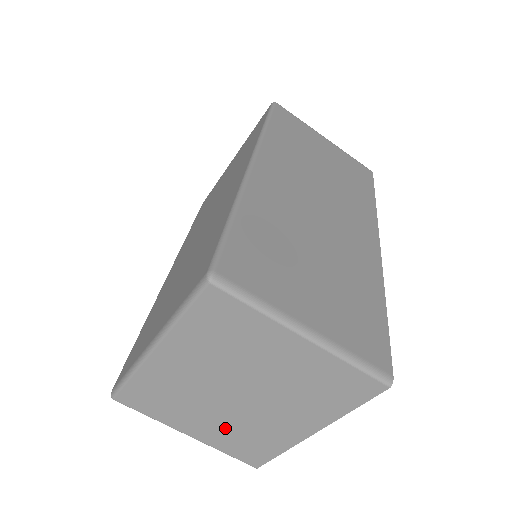
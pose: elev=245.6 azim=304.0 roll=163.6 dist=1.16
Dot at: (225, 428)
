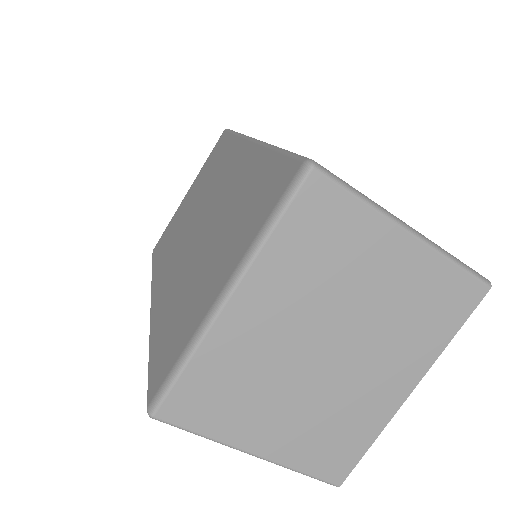
Dot at: (306, 421)
